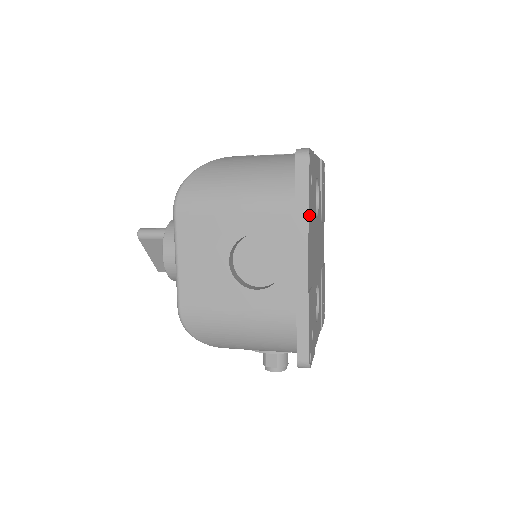
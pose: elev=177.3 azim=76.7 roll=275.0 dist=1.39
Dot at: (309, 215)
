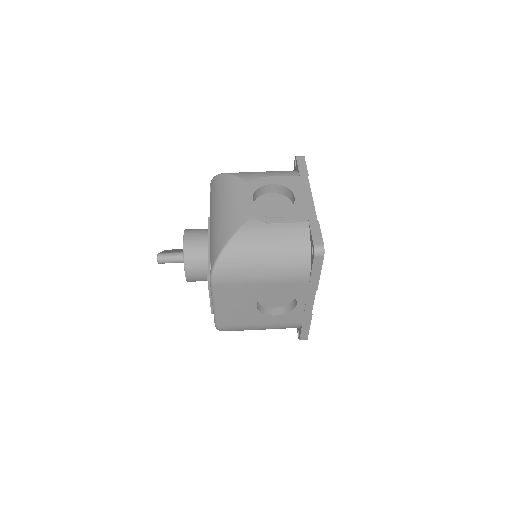
Dot at: occluded
